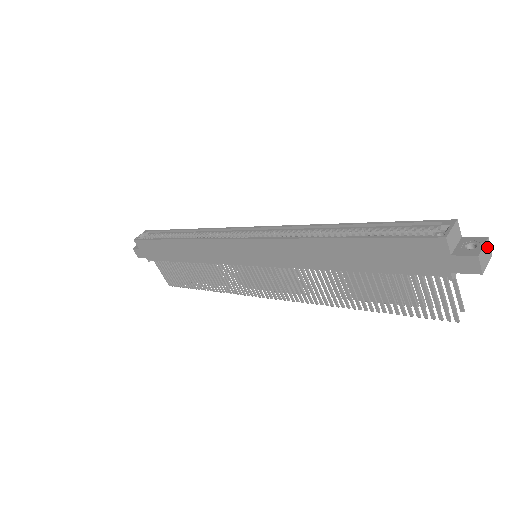
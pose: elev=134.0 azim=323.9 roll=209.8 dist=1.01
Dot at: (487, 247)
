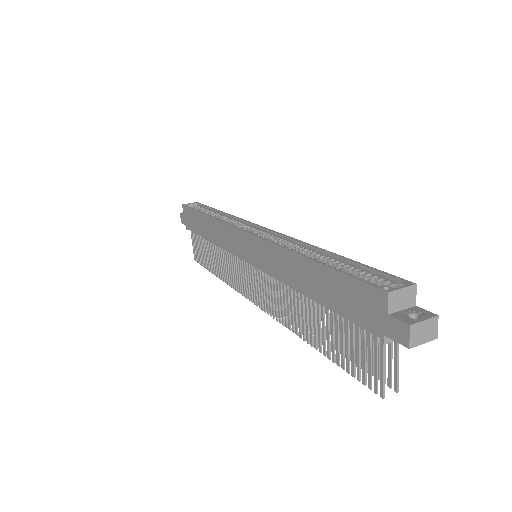
Dot at: (431, 325)
